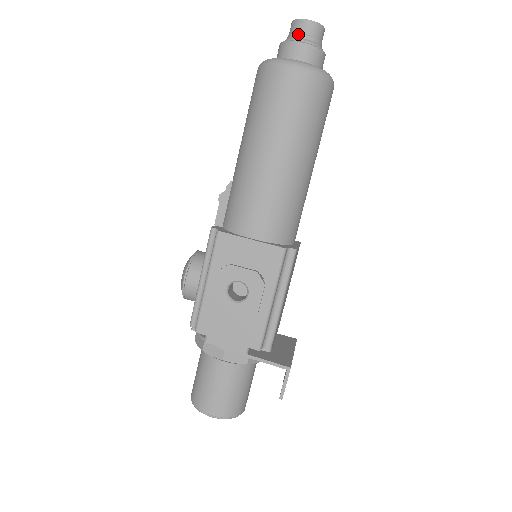
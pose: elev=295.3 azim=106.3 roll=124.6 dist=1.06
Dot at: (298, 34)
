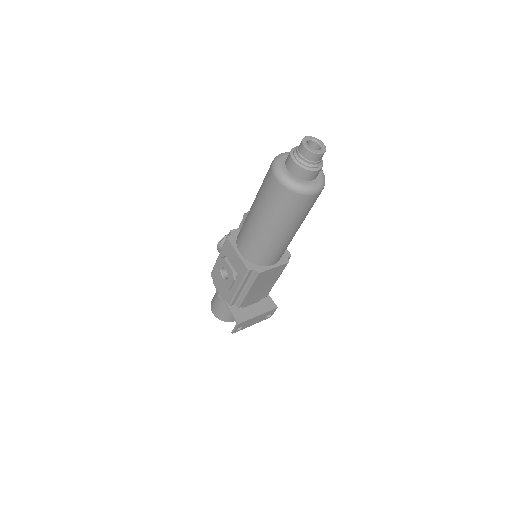
Dot at: (298, 152)
